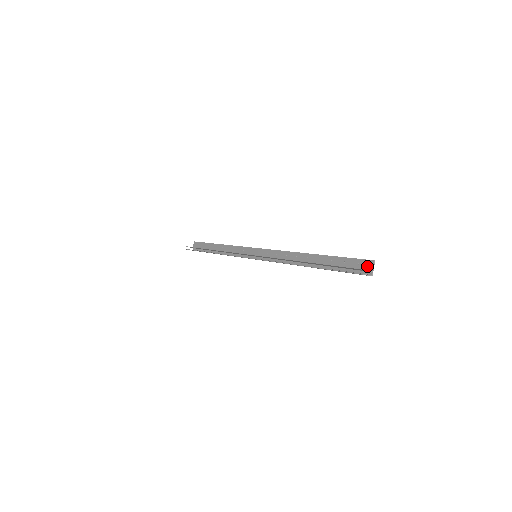
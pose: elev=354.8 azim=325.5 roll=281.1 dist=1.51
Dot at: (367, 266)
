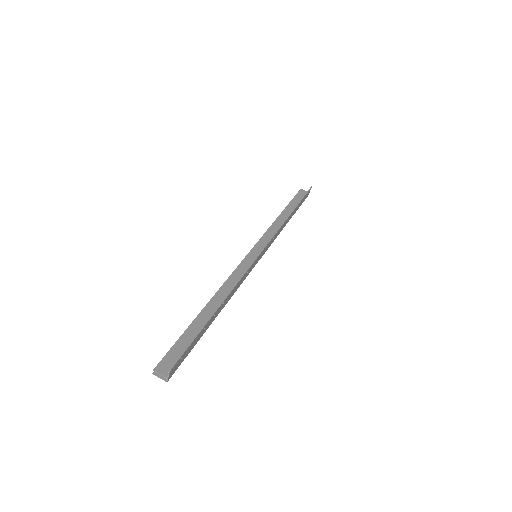
Dot at: (173, 368)
